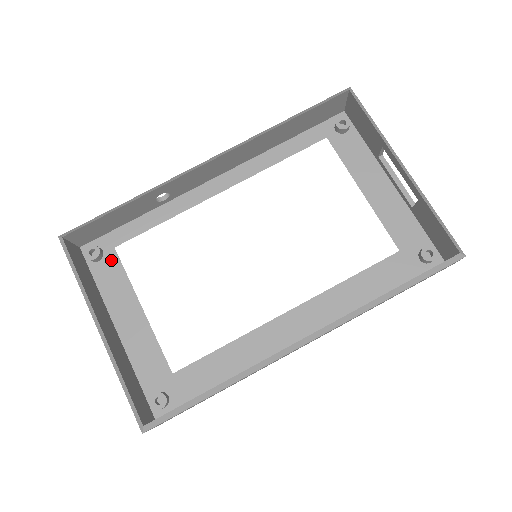
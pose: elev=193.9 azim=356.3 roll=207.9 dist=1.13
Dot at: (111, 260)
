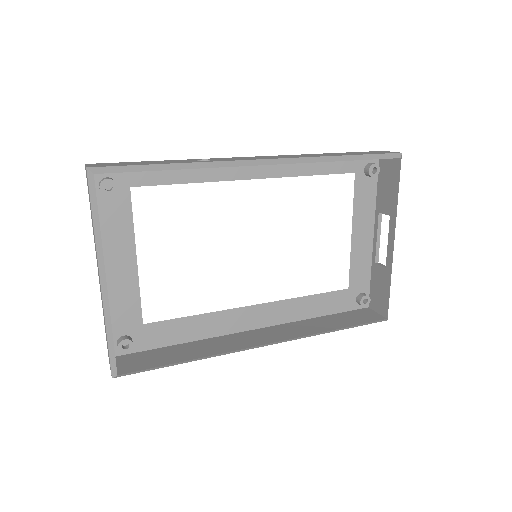
Dot at: (122, 199)
